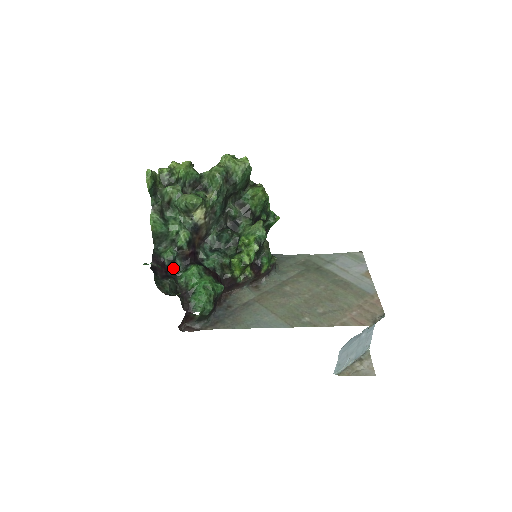
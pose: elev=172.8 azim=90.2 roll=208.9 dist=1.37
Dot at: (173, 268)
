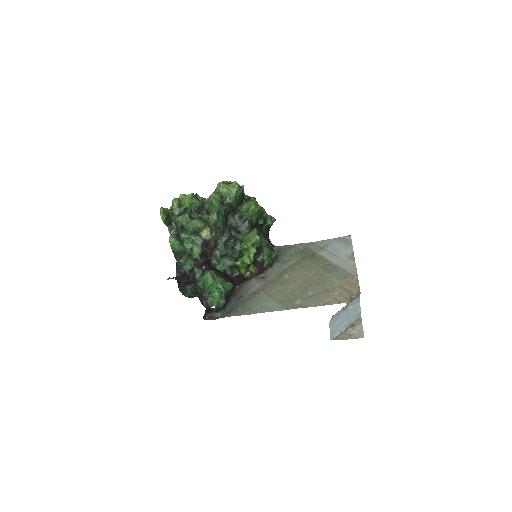
Dot at: (193, 275)
